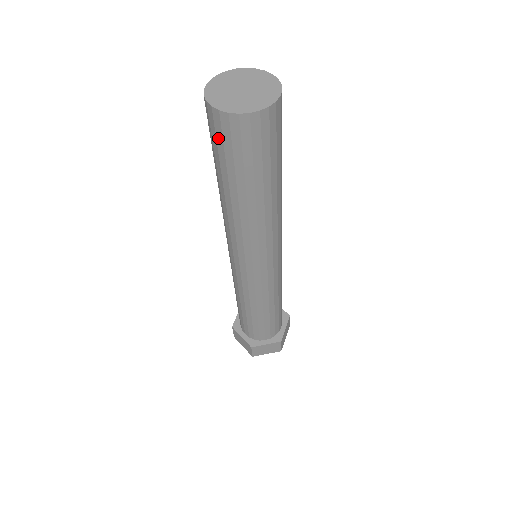
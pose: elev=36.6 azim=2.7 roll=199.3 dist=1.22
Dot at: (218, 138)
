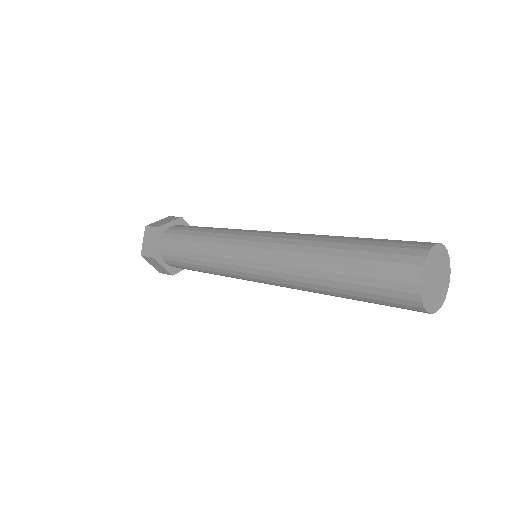
Dot at: (394, 304)
